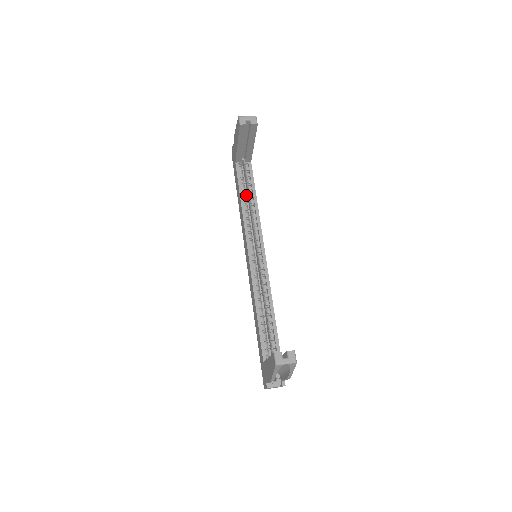
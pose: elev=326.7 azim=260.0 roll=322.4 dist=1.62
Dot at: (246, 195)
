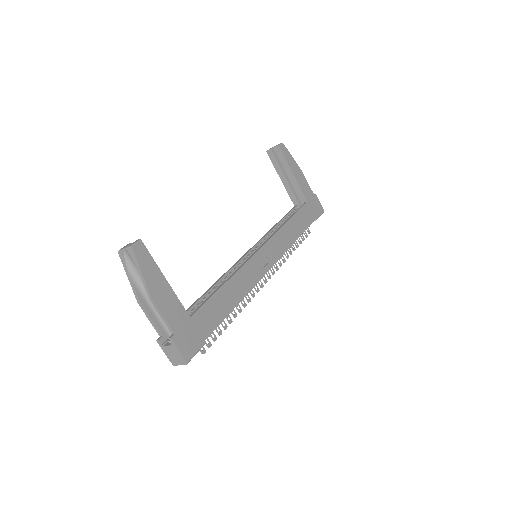
Dot at: occluded
